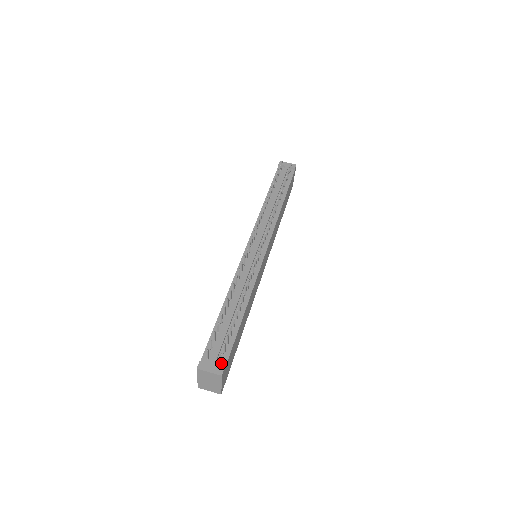
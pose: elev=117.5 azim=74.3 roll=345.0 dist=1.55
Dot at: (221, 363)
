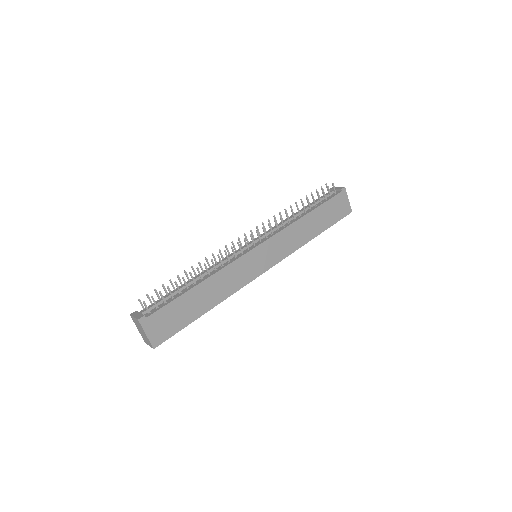
Dot at: (148, 314)
